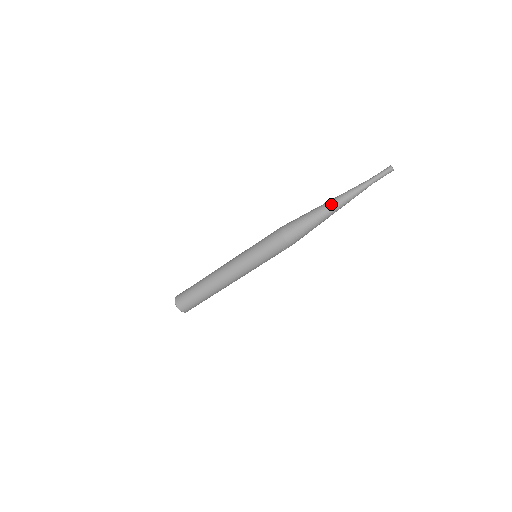
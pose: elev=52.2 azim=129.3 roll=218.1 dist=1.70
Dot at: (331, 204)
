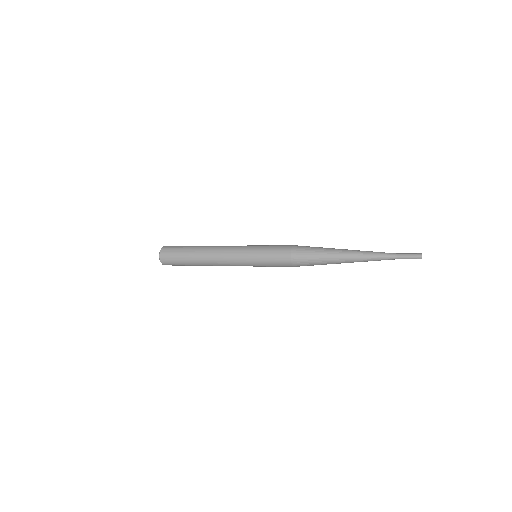
Dot at: (350, 259)
